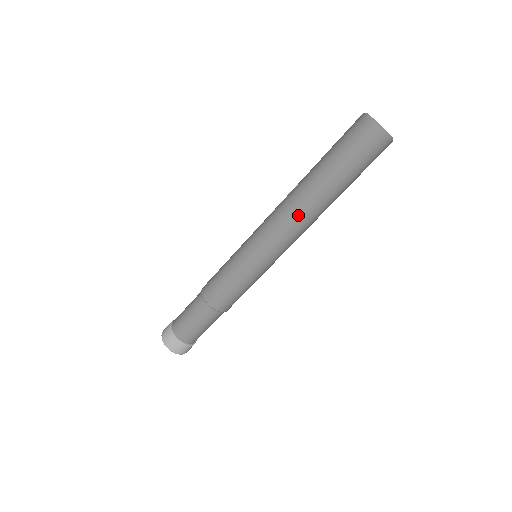
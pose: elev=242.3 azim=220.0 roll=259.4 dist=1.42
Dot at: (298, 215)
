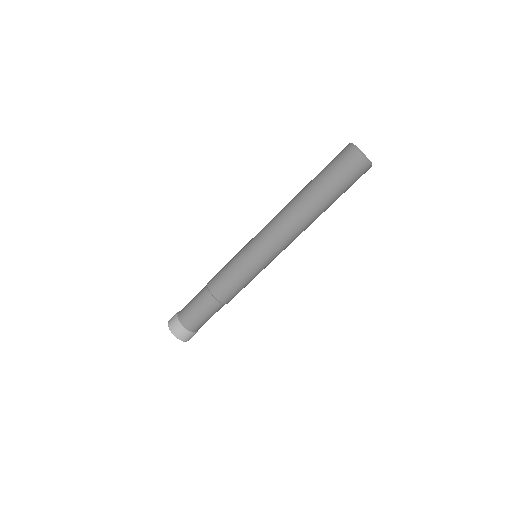
Dot at: (303, 229)
